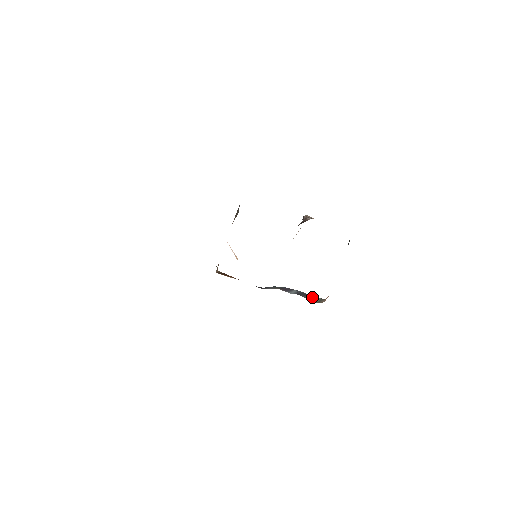
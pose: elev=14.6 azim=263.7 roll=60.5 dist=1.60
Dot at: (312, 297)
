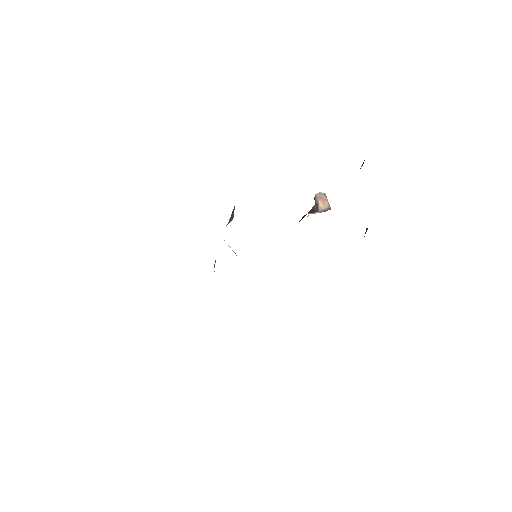
Dot at: occluded
